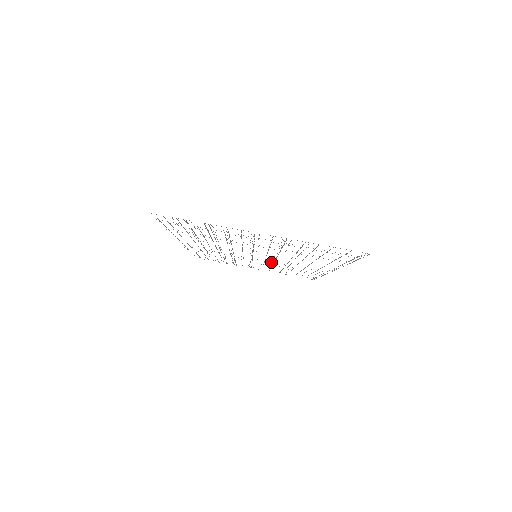
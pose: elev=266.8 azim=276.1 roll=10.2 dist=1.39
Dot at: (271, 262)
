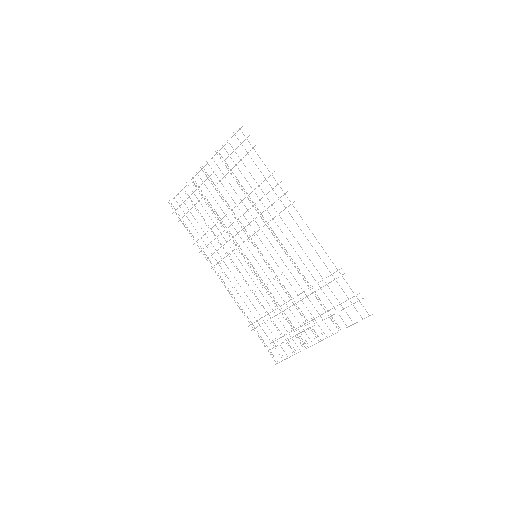
Dot at: occluded
